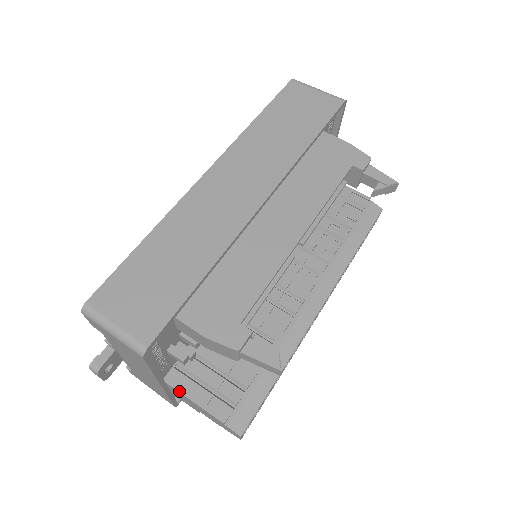
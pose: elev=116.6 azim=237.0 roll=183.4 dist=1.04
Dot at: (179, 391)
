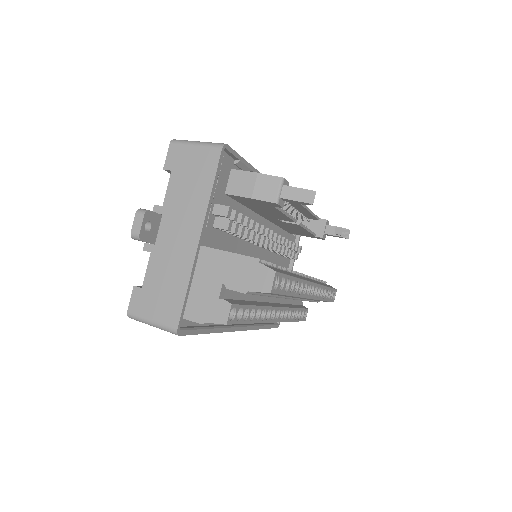
Dot at: (213, 248)
